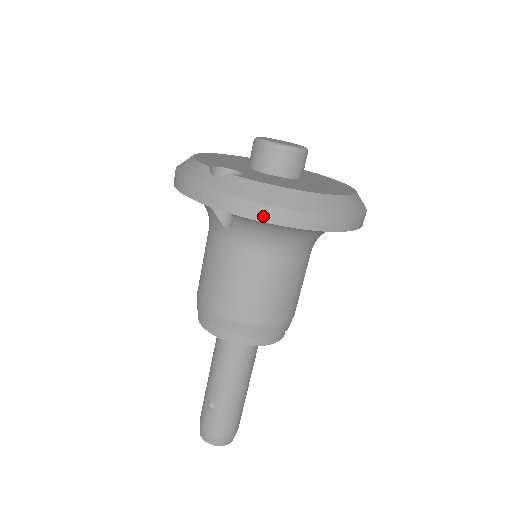
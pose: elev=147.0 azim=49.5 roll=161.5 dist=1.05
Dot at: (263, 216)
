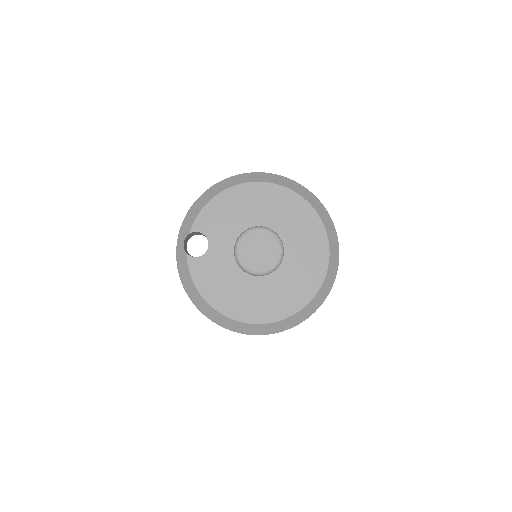
Dot at: occluded
